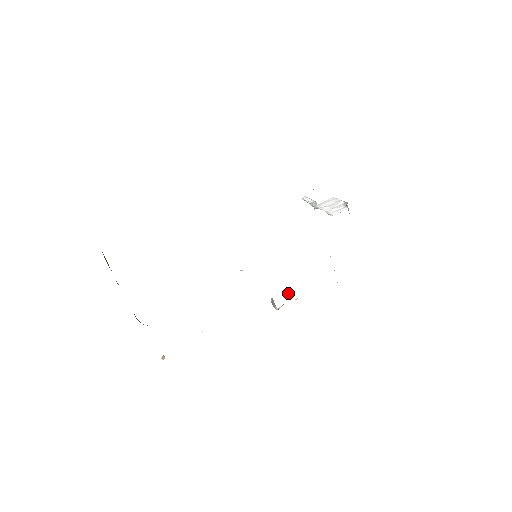
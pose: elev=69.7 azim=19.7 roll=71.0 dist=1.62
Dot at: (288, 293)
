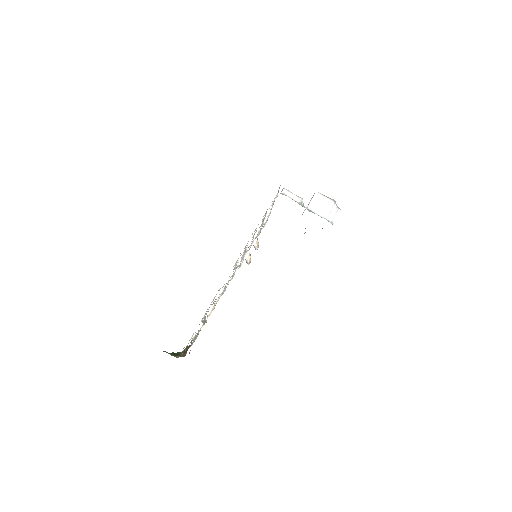
Dot at: (254, 247)
